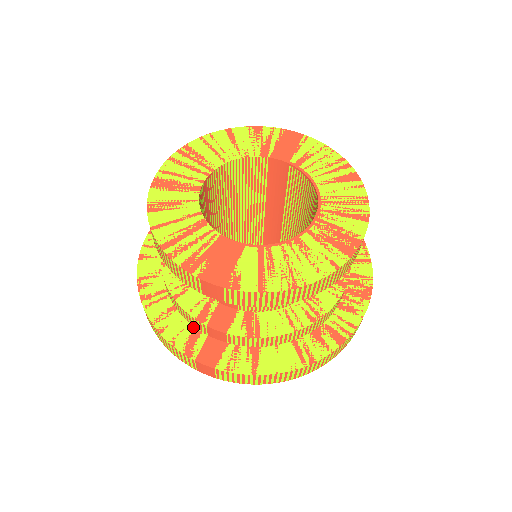
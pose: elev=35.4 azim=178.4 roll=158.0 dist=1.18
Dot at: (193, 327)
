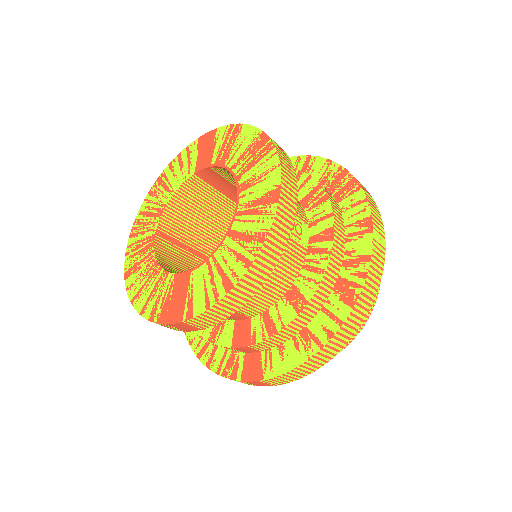
Dot at: (232, 351)
